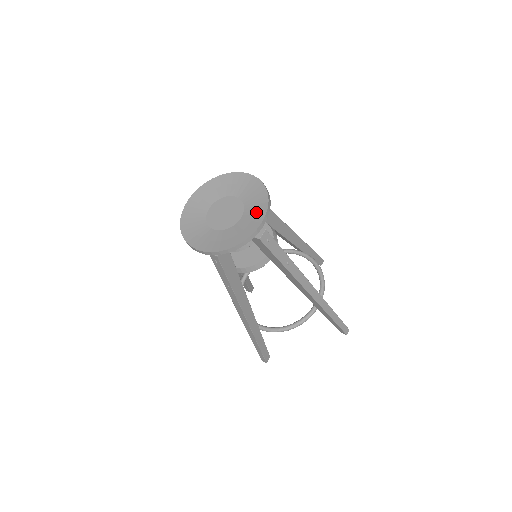
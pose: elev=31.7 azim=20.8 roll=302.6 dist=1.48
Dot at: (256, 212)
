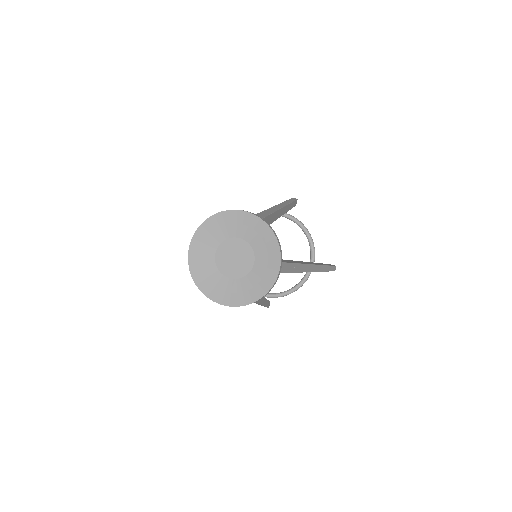
Dot at: (269, 258)
